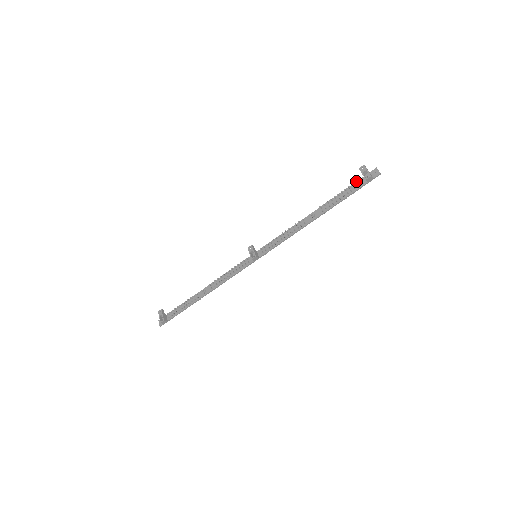
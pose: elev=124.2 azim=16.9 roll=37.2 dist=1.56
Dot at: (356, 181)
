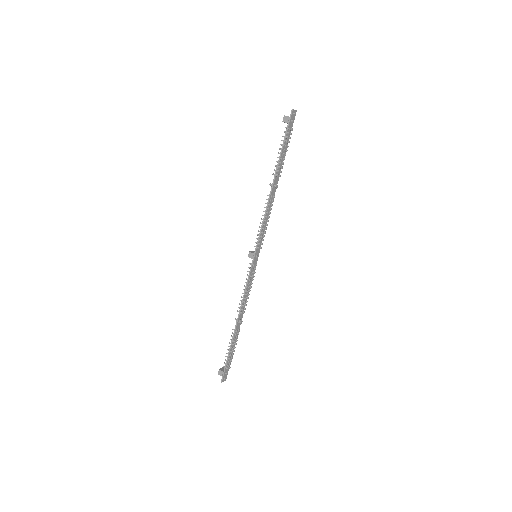
Dot at: occluded
